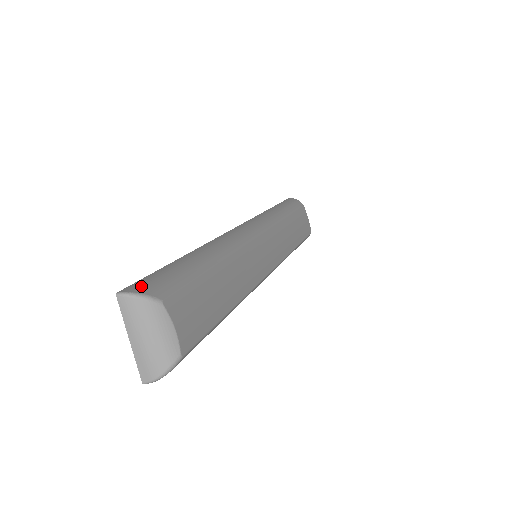
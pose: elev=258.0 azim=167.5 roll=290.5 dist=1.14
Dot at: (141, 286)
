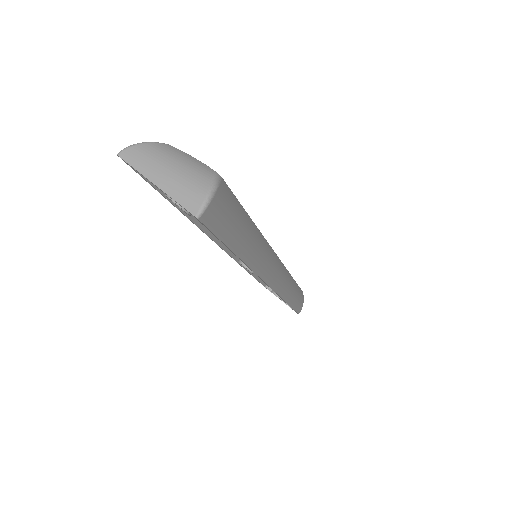
Dot at: occluded
